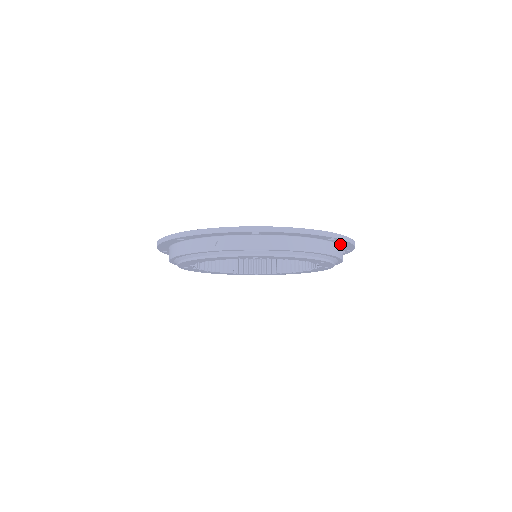
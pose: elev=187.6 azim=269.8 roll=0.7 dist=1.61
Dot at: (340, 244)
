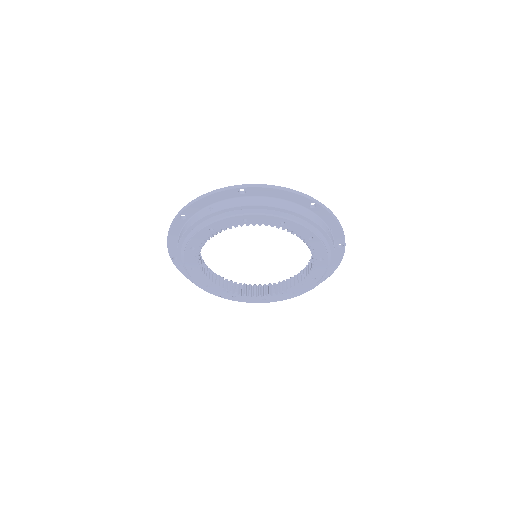
Dot at: (326, 223)
